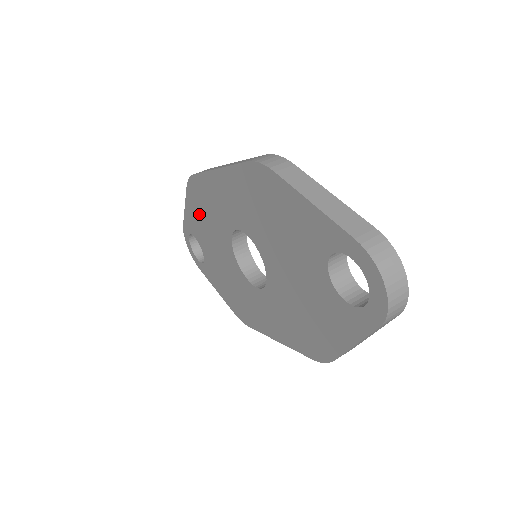
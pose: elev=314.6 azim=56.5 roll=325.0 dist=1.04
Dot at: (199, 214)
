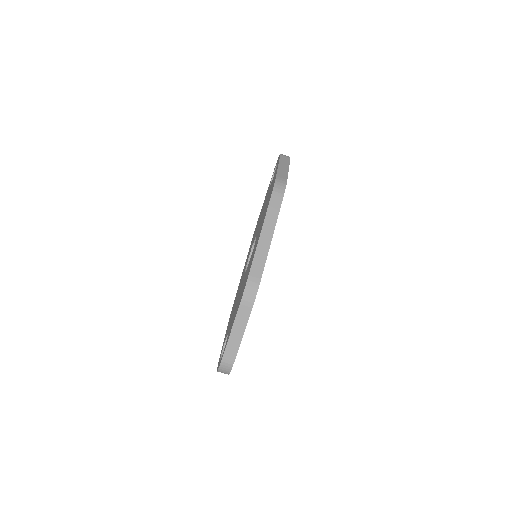
Dot at: (270, 191)
